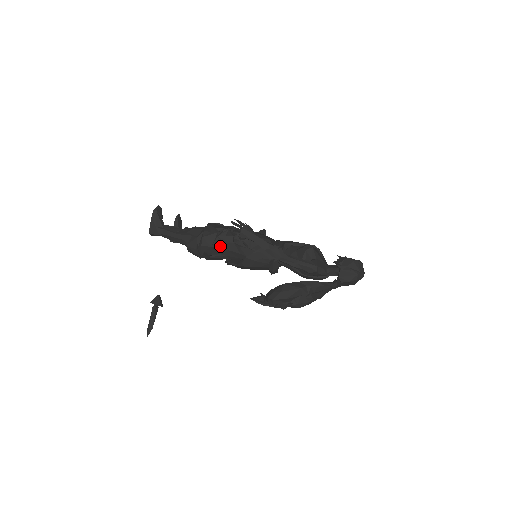
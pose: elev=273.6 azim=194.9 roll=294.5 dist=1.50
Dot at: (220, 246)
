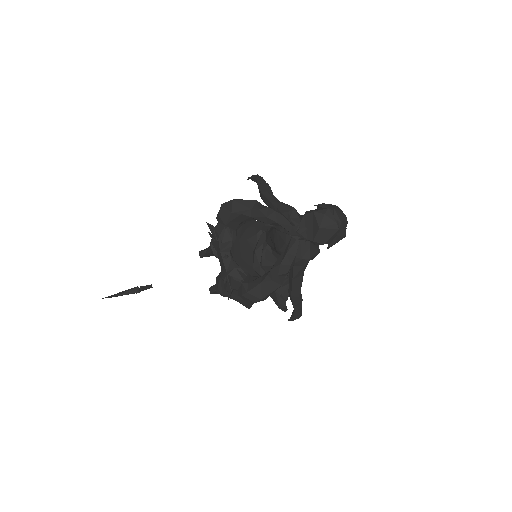
Dot at: occluded
